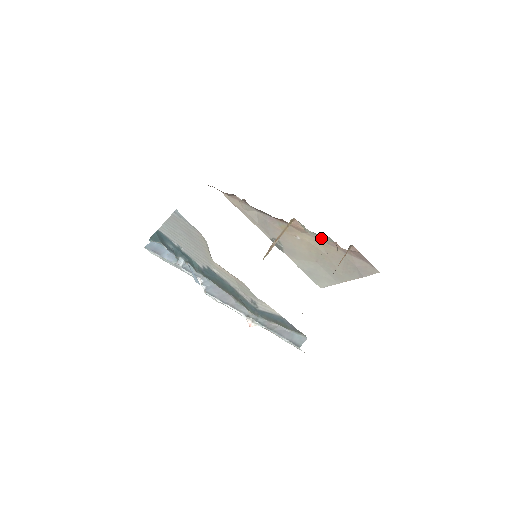
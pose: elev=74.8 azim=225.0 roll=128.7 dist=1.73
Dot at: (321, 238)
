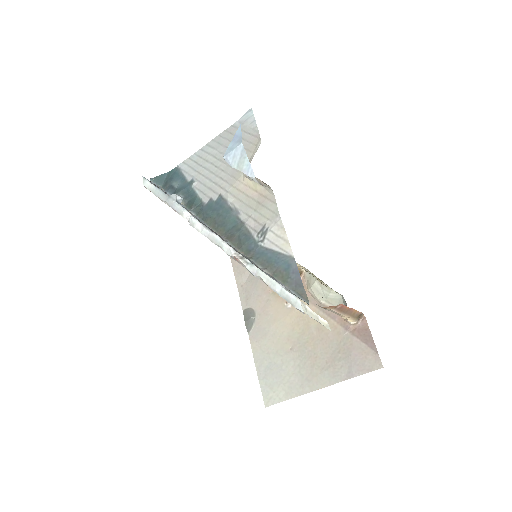
Dot at: (324, 304)
